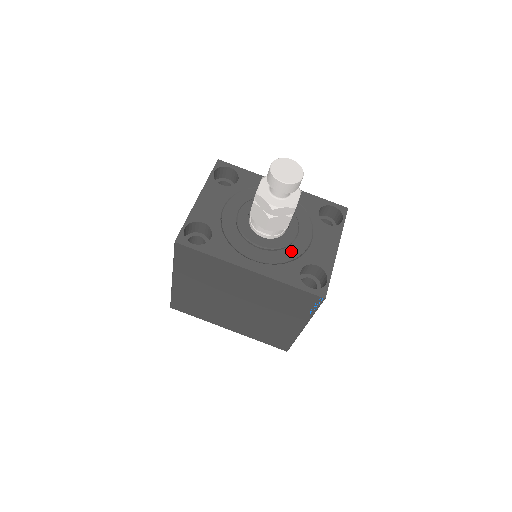
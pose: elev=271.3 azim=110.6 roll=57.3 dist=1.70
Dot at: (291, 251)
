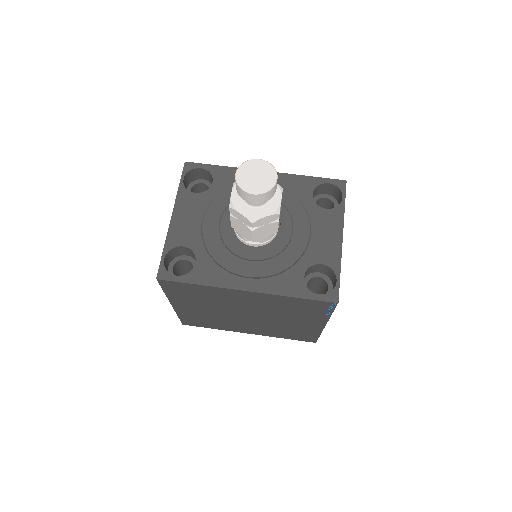
Dot at: (289, 254)
